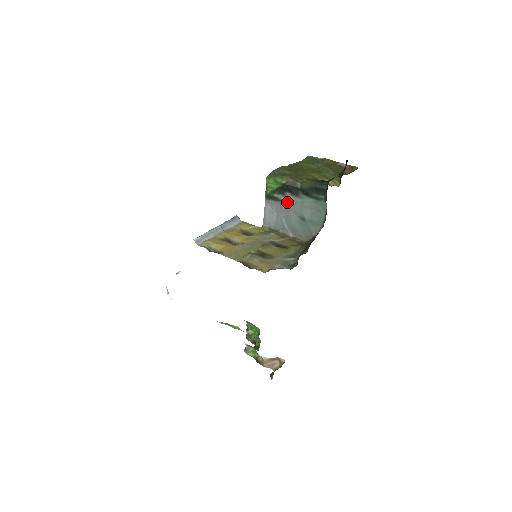
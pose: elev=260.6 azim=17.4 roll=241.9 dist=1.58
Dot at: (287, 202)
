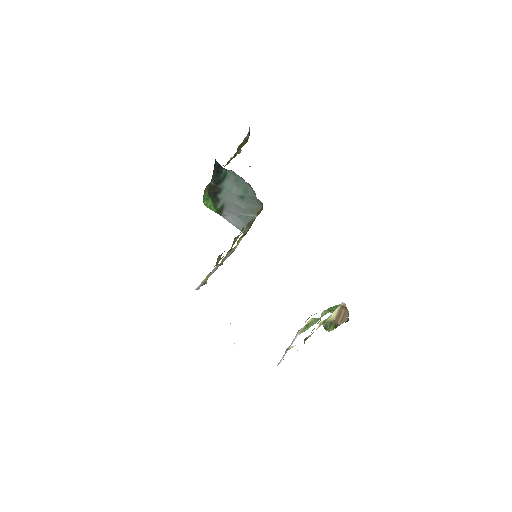
Dot at: (225, 201)
